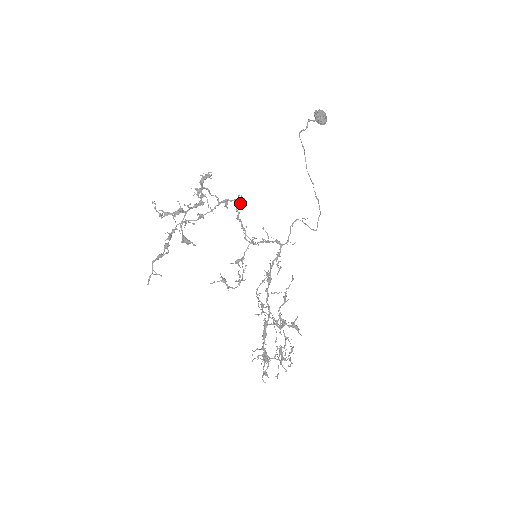
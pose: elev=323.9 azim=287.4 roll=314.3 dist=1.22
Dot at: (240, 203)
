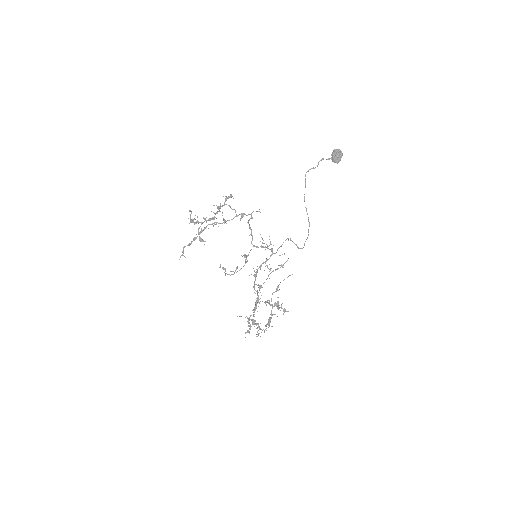
Dot at: (251, 218)
